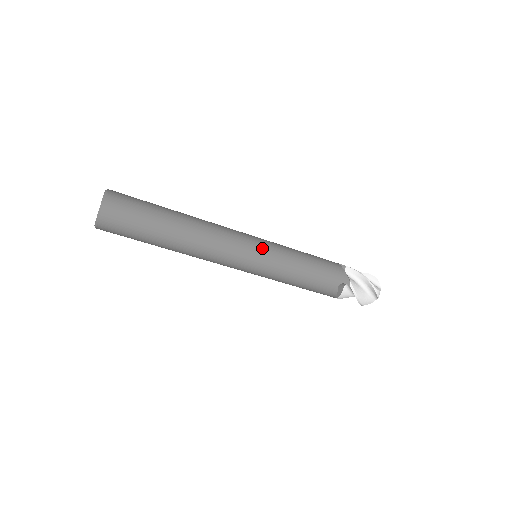
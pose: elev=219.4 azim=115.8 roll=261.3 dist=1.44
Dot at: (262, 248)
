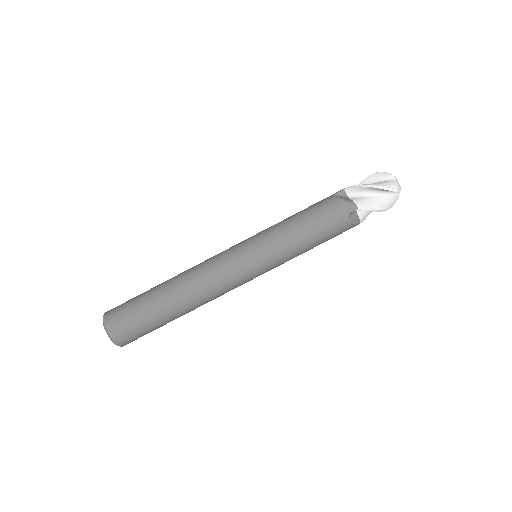
Dot at: occluded
